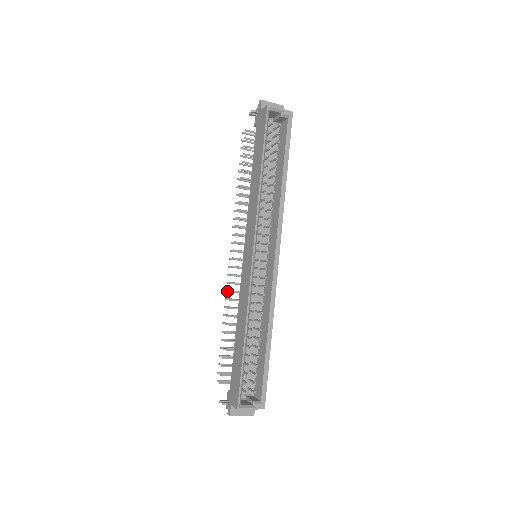
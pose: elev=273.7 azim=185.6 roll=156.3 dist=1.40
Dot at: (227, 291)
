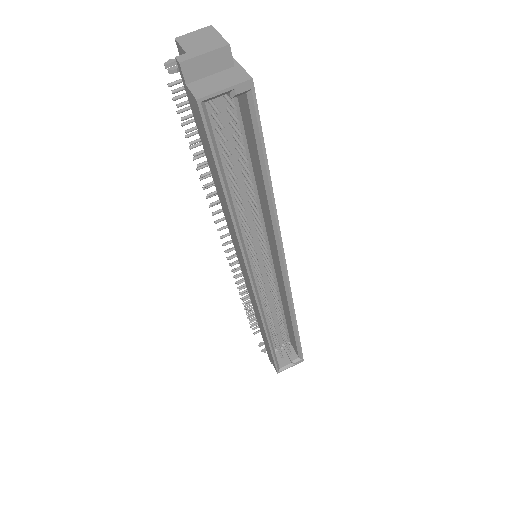
Dot at: occluded
